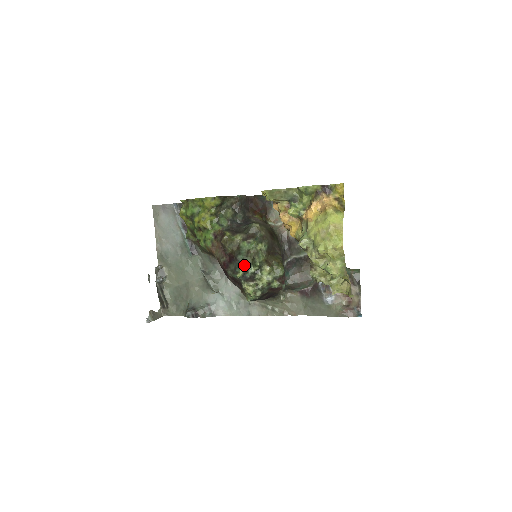
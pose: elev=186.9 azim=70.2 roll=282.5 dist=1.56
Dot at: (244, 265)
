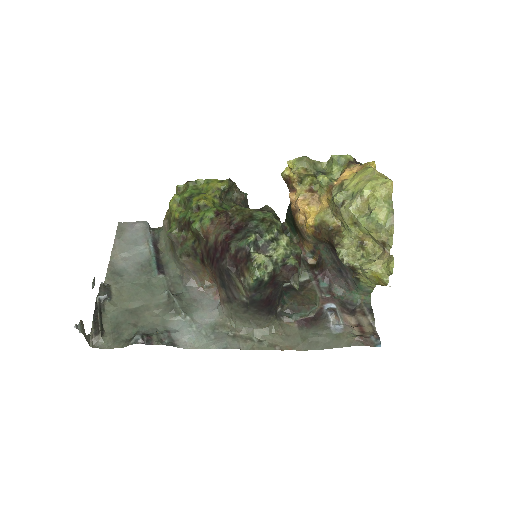
Dot at: (258, 230)
